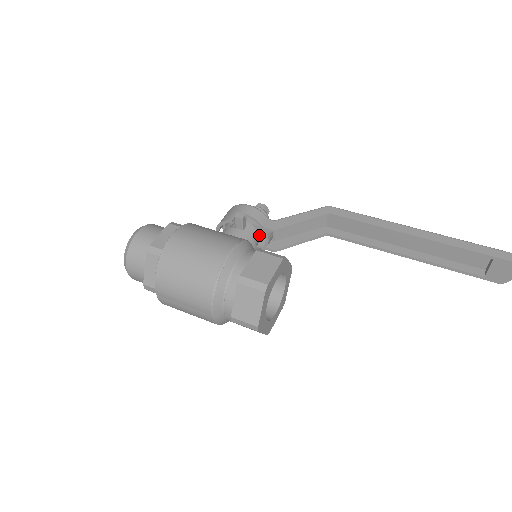
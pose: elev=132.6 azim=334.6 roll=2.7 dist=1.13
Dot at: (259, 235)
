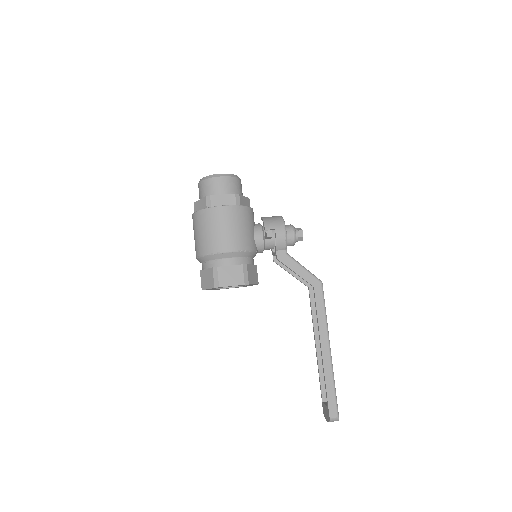
Dot at: occluded
